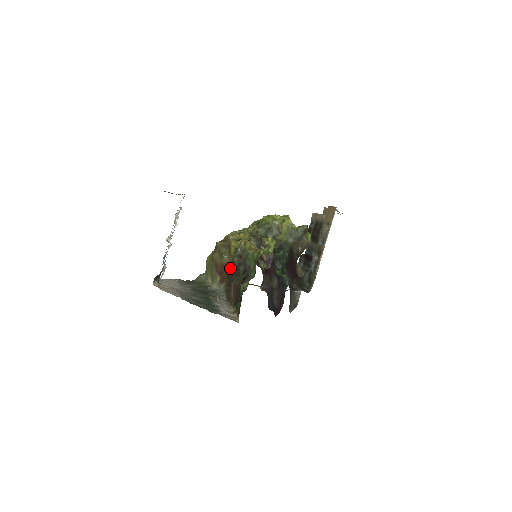
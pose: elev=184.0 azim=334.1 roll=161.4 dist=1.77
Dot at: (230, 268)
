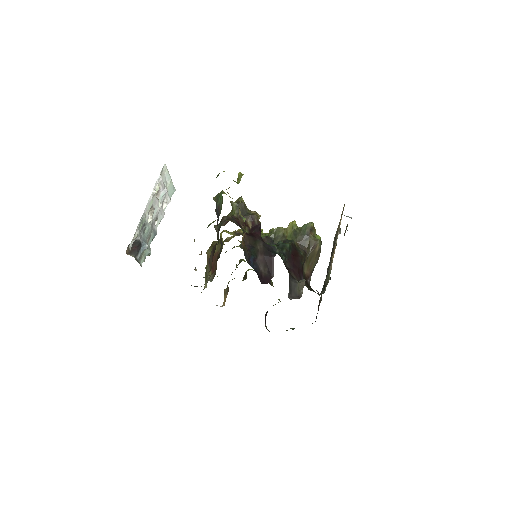
Dot at: occluded
